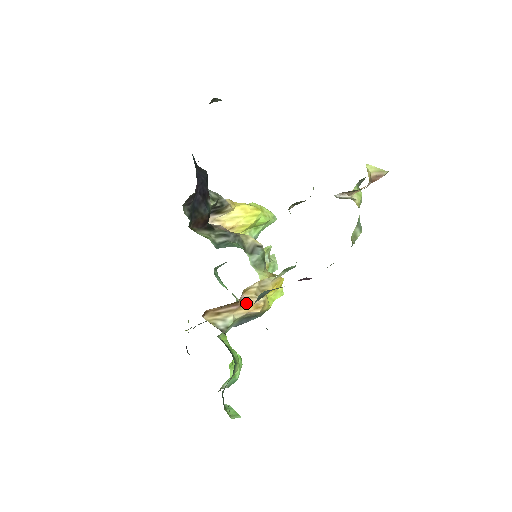
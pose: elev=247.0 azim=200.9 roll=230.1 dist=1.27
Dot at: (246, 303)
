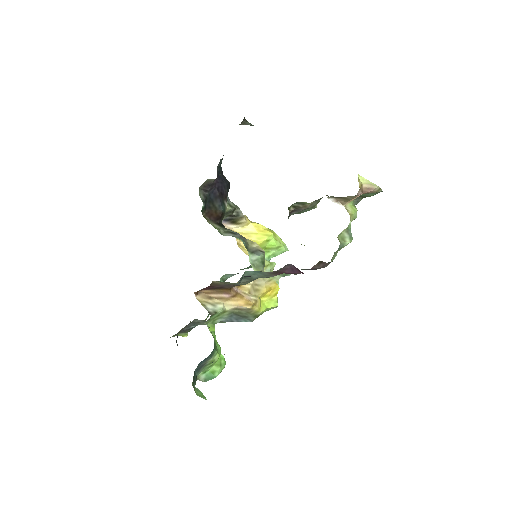
Dot at: (238, 296)
